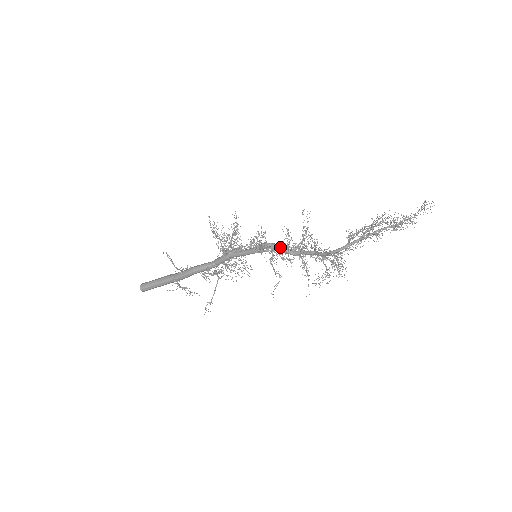
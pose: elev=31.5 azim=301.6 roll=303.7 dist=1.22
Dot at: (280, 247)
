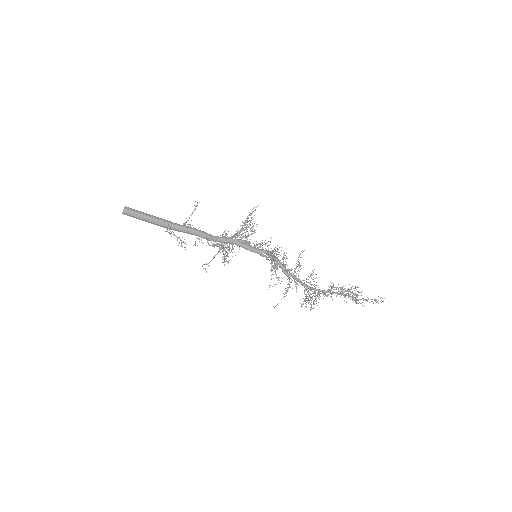
Dot at: (280, 262)
